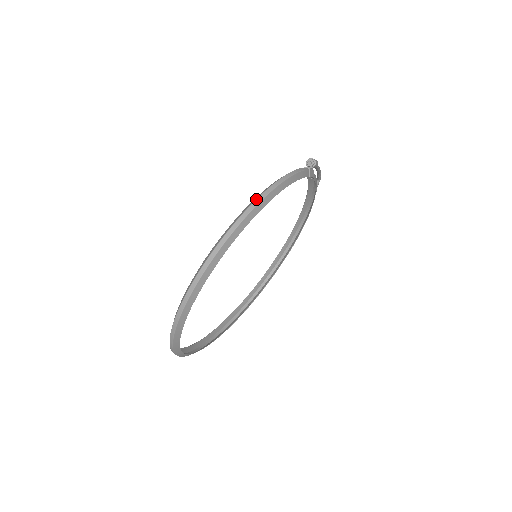
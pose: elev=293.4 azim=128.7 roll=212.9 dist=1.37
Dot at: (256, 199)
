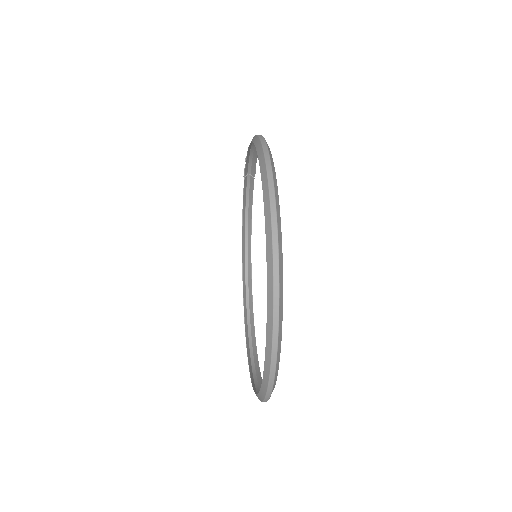
Dot at: (257, 135)
